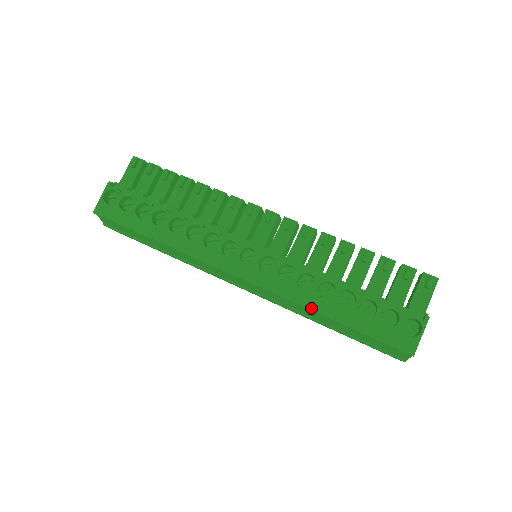
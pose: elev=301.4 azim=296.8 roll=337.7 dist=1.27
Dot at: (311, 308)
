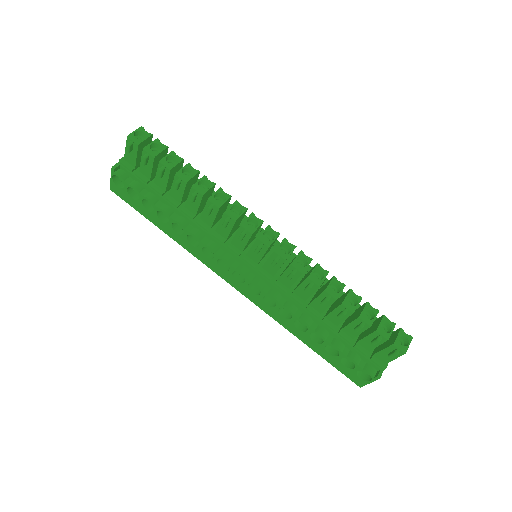
Dot at: (288, 330)
